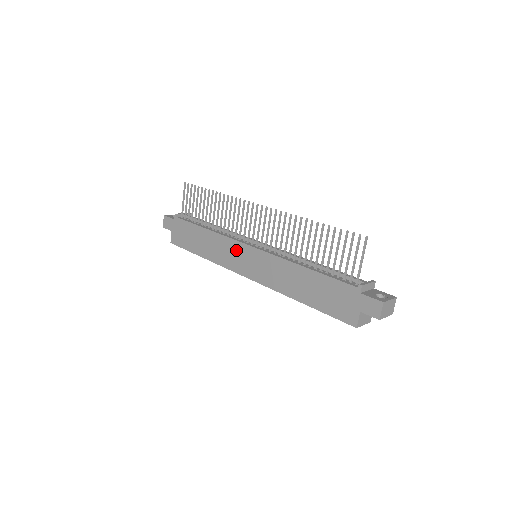
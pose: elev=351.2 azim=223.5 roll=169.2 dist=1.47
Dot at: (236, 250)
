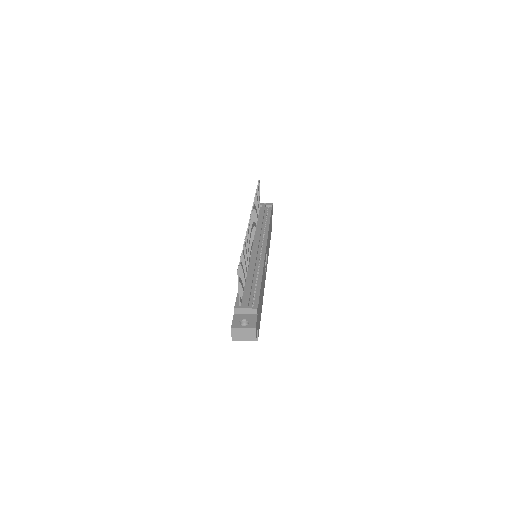
Dot at: occluded
